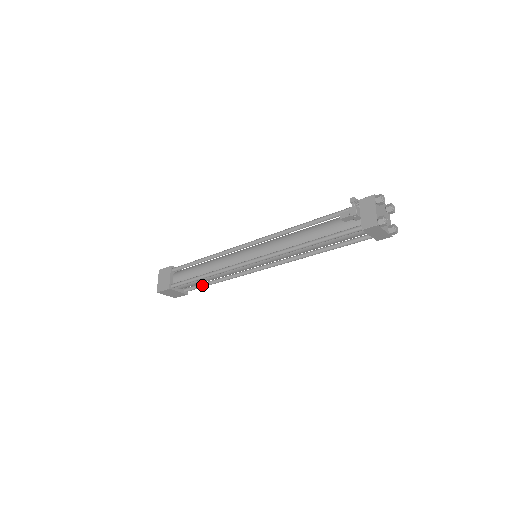
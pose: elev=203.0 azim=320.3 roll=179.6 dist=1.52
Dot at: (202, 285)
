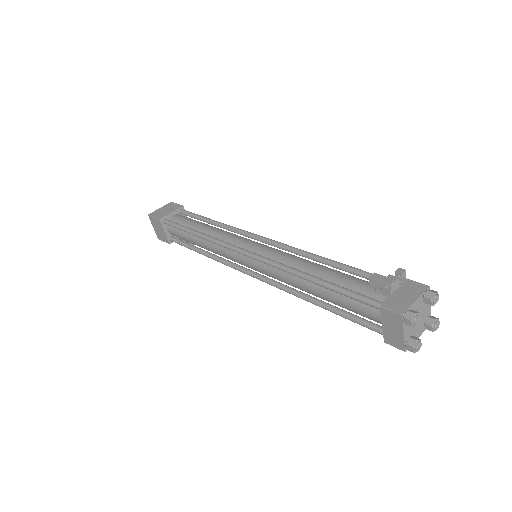
Dot at: (188, 245)
